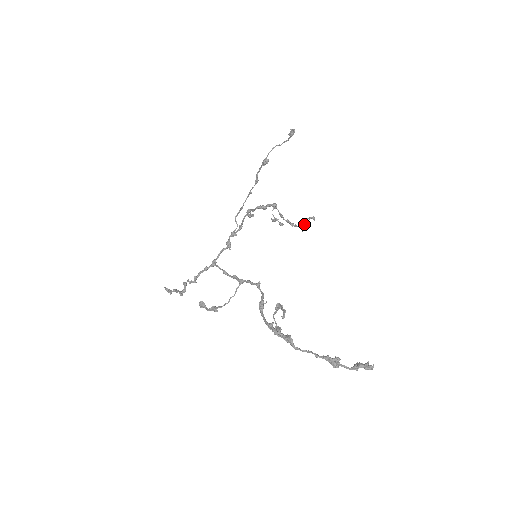
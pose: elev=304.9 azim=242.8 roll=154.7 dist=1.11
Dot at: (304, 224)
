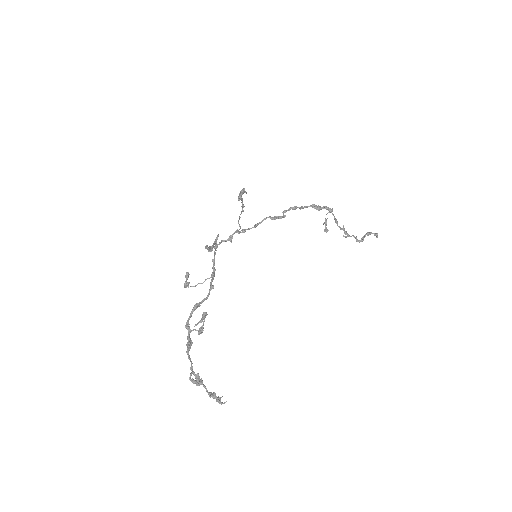
Dot at: (364, 236)
